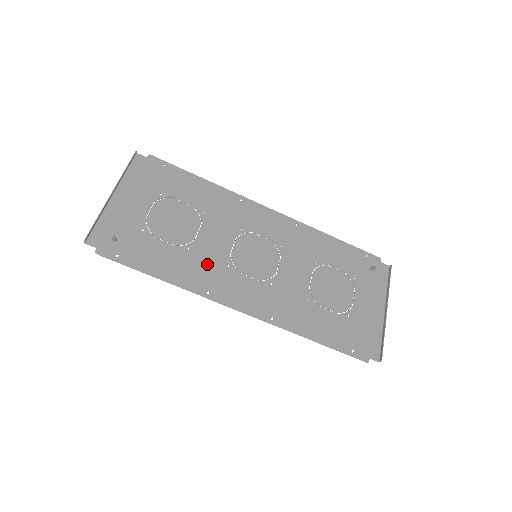
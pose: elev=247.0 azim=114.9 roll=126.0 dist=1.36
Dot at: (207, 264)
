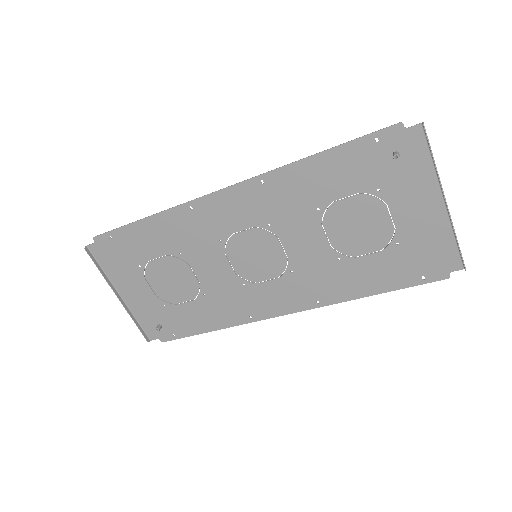
Dot at: (228, 296)
